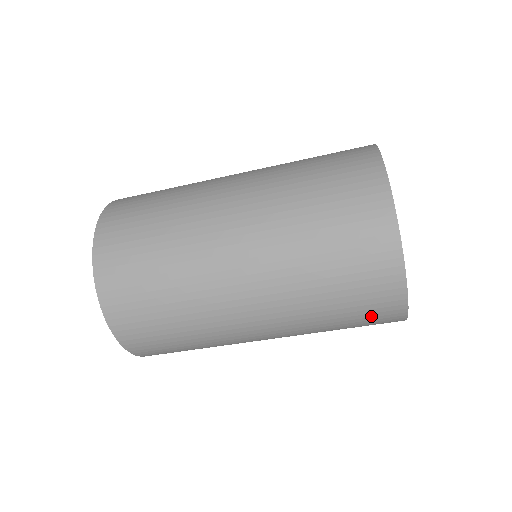
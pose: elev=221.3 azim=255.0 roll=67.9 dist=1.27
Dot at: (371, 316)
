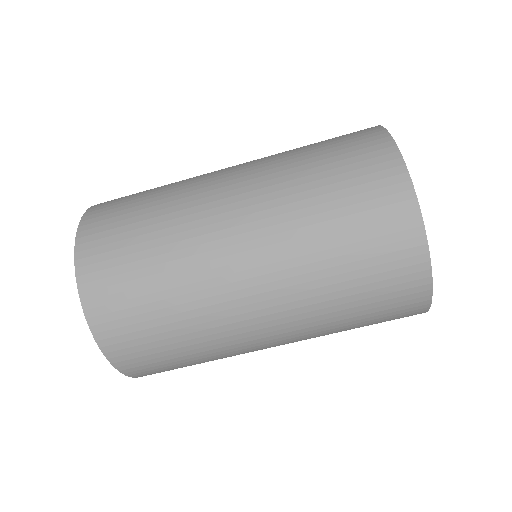
Dot at: (389, 284)
